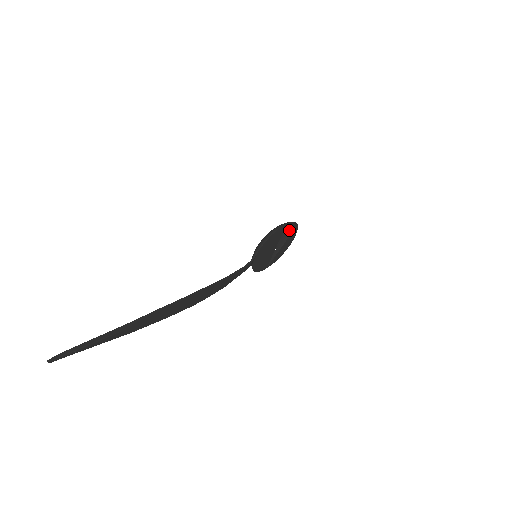
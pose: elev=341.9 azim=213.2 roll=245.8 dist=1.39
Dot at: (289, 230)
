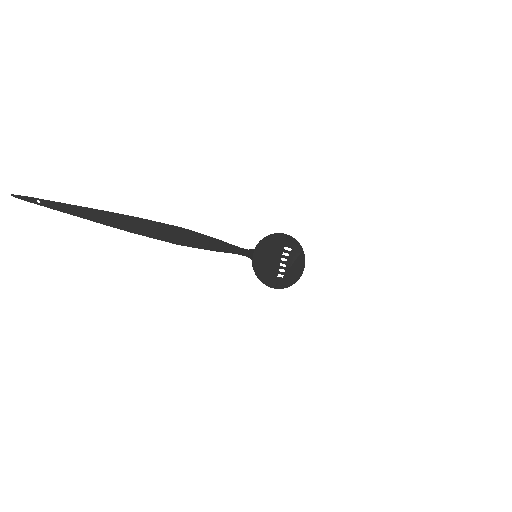
Dot at: occluded
